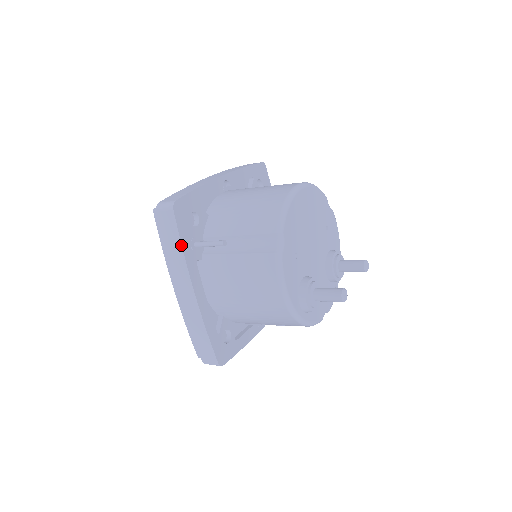
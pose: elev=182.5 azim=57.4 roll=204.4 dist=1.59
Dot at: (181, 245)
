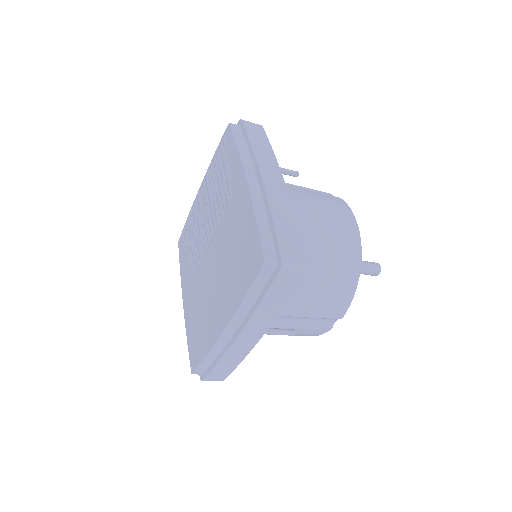
Dot at: (270, 145)
